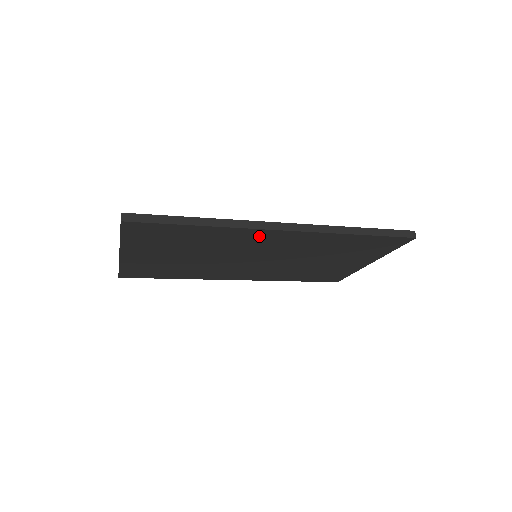
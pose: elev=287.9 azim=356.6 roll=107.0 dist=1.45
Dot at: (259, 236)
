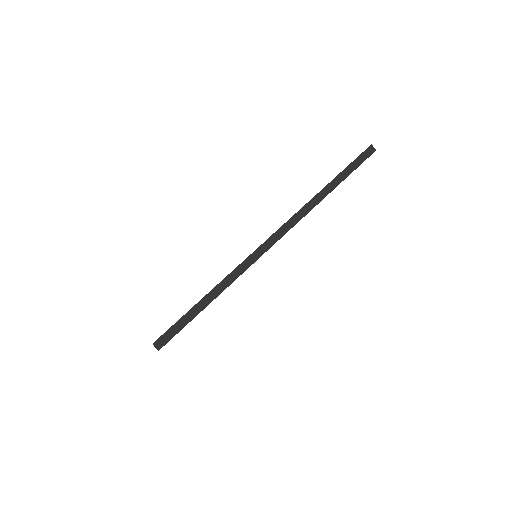
Dot at: occluded
